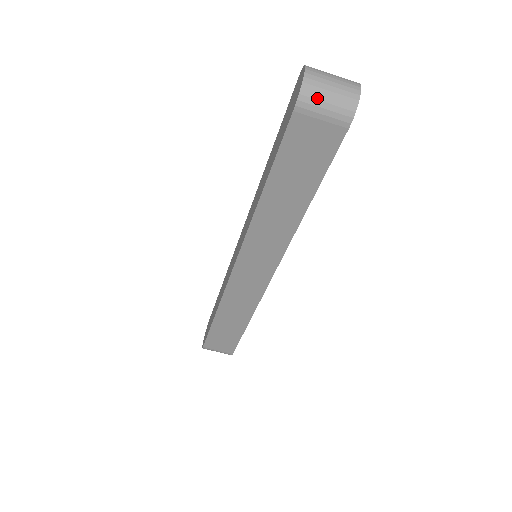
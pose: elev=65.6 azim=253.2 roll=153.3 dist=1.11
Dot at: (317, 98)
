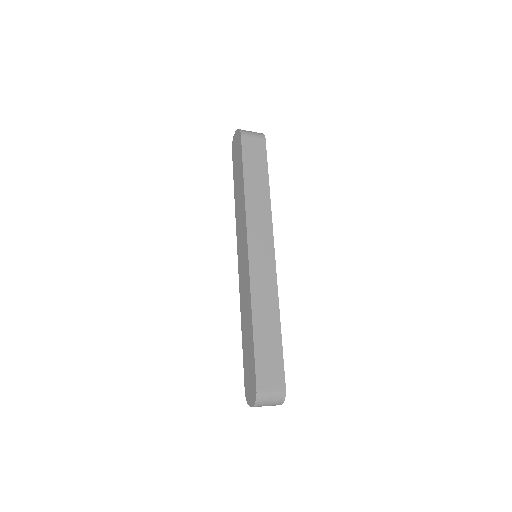
Dot at: occluded
